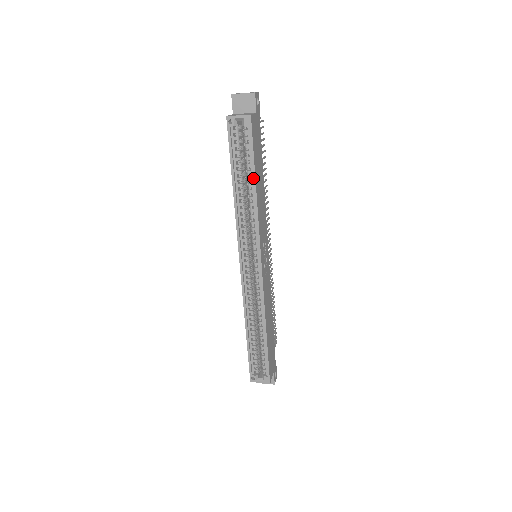
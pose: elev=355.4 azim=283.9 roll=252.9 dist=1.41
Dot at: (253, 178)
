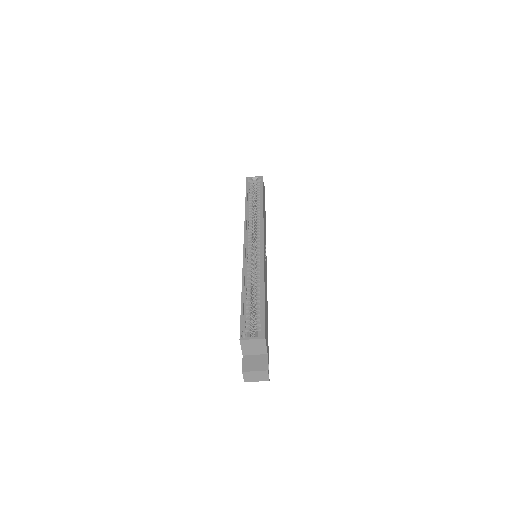
Dot at: (261, 198)
